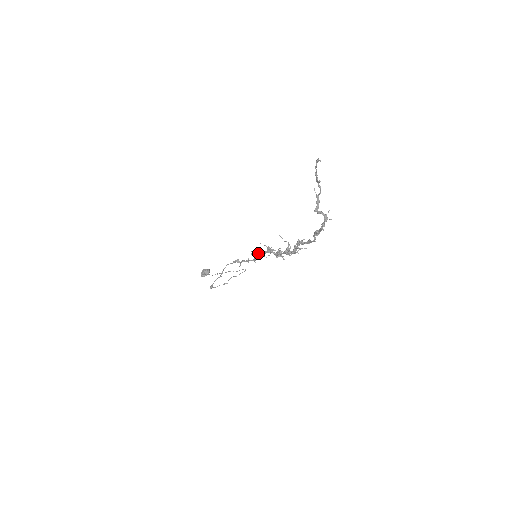
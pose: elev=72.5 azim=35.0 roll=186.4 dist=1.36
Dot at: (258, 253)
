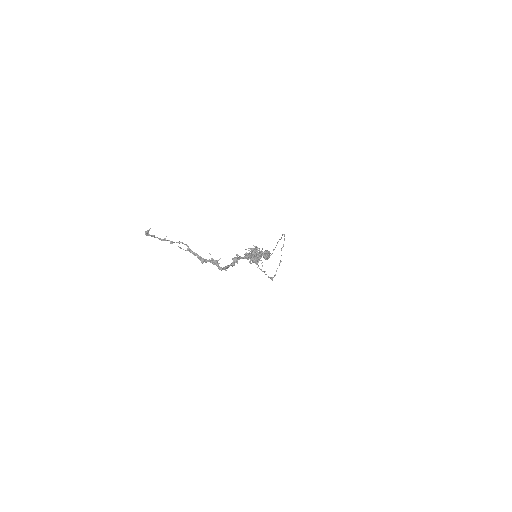
Dot at: occluded
